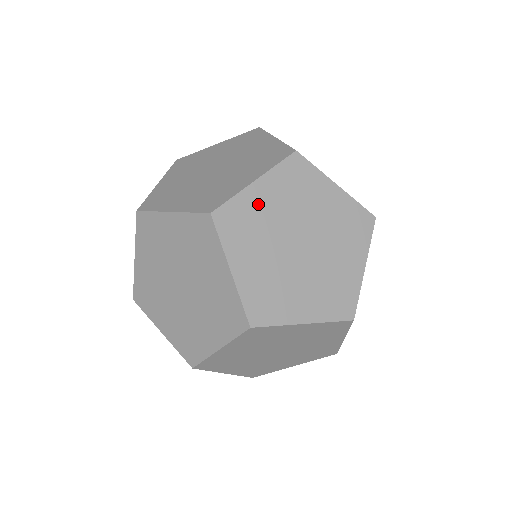
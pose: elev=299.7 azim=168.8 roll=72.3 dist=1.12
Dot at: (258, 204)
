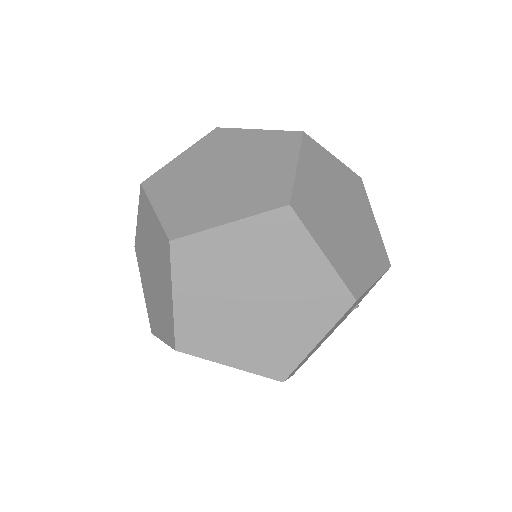
Dot at: (223, 247)
